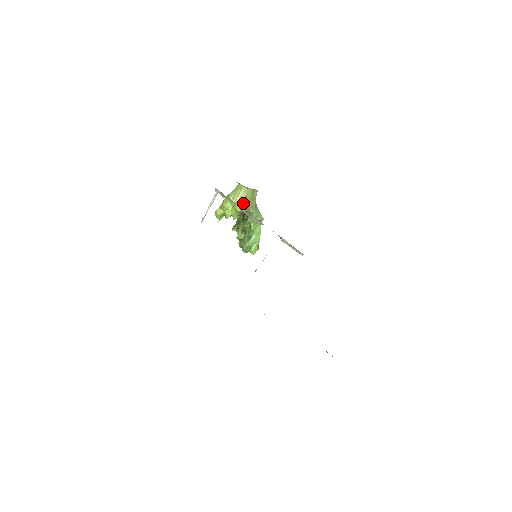
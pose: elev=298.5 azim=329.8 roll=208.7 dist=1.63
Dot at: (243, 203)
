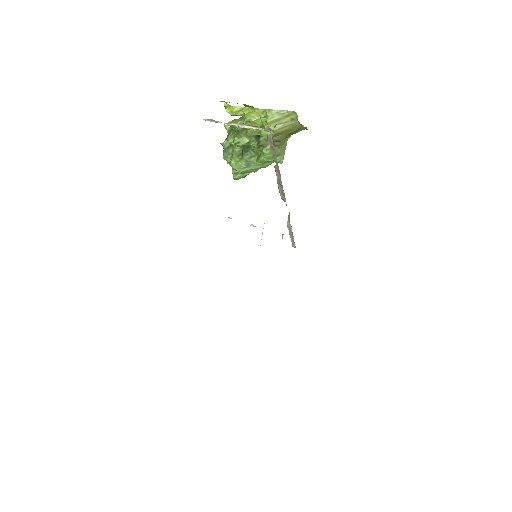
Dot at: (278, 134)
